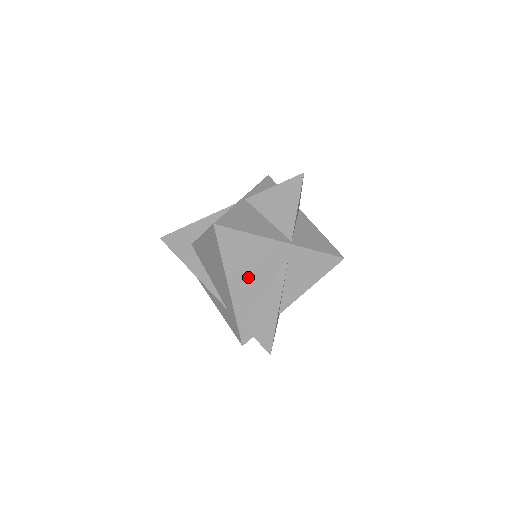
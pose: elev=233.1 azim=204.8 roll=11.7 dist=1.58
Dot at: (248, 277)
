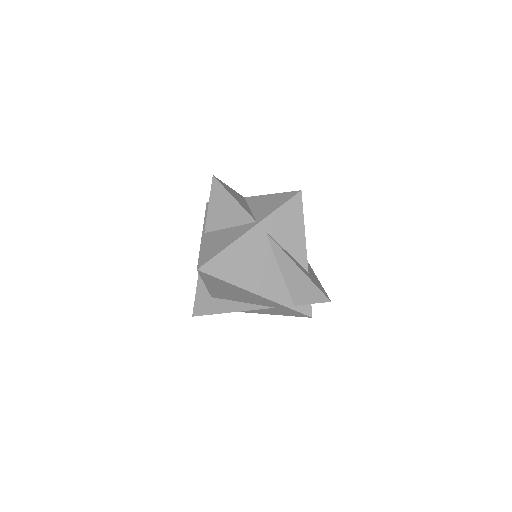
Dot at: (259, 274)
